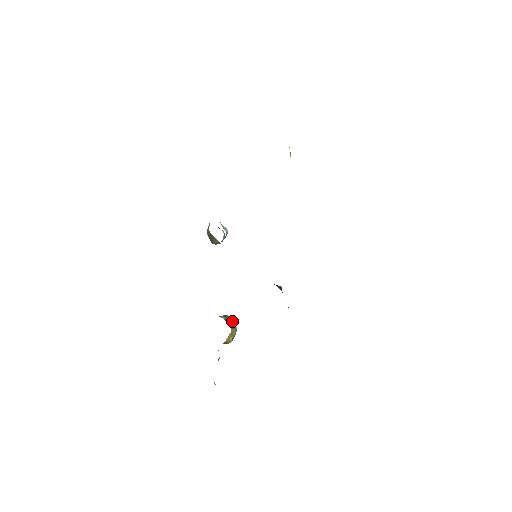
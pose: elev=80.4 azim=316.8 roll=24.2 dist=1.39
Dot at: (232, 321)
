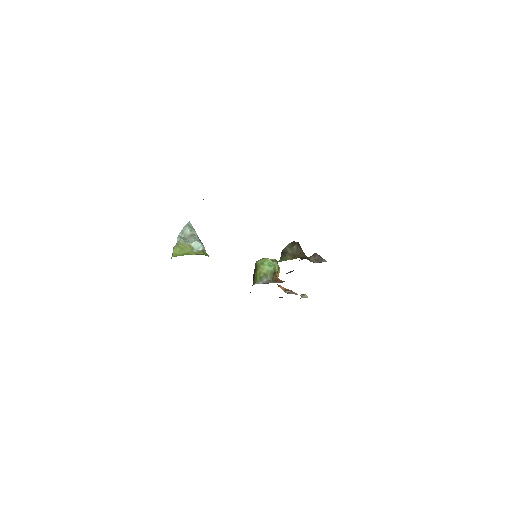
Dot at: (270, 269)
